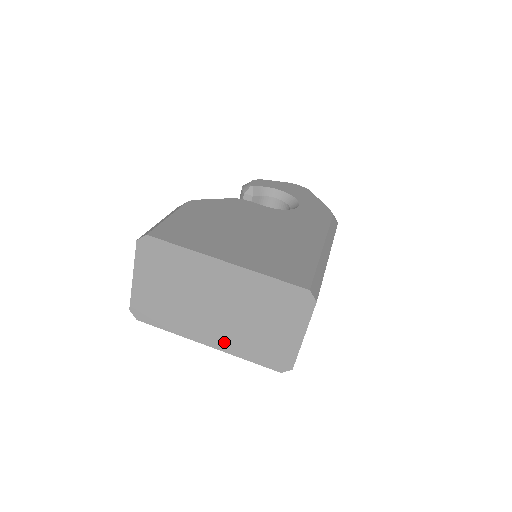
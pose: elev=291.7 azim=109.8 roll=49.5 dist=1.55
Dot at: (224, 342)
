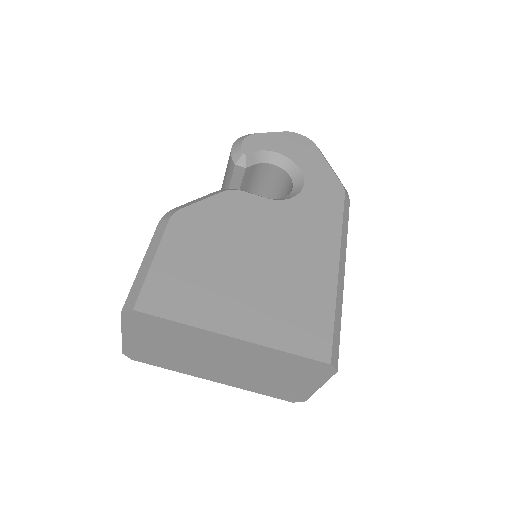
Dot at: (232, 381)
